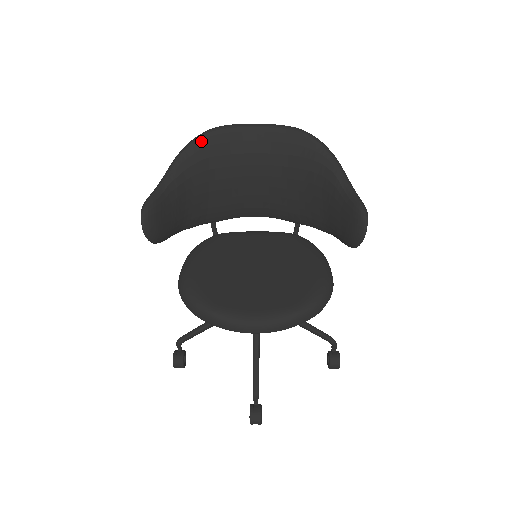
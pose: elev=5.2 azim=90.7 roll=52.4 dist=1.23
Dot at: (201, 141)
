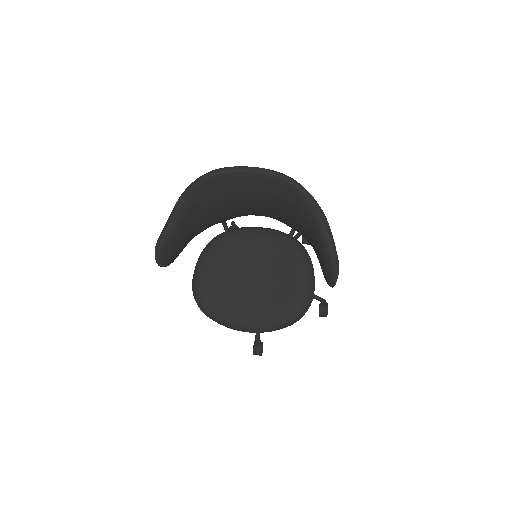
Dot at: (200, 185)
